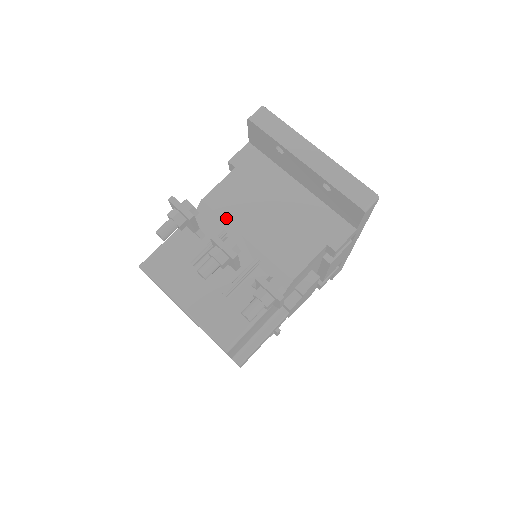
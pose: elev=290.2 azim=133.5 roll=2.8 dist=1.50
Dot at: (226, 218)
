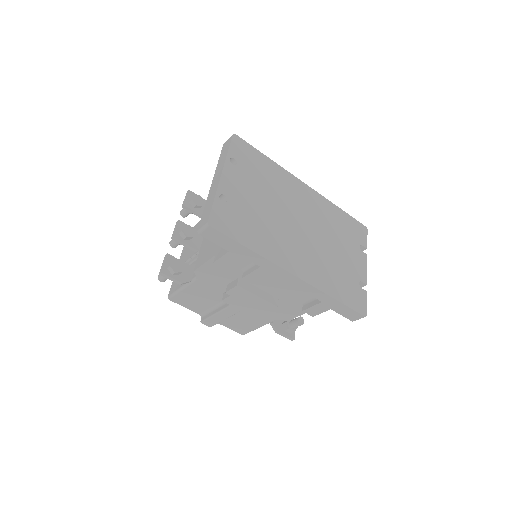
Dot at: occluded
